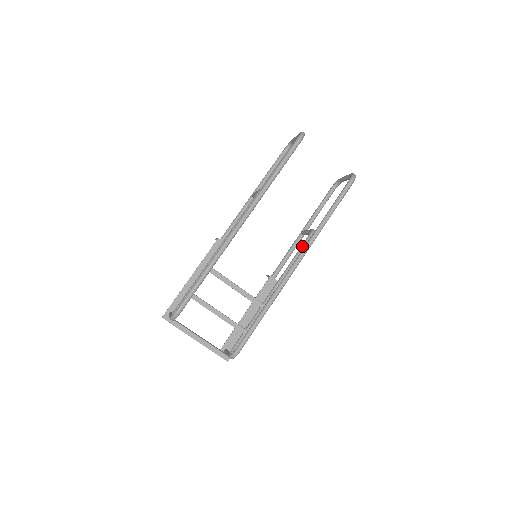
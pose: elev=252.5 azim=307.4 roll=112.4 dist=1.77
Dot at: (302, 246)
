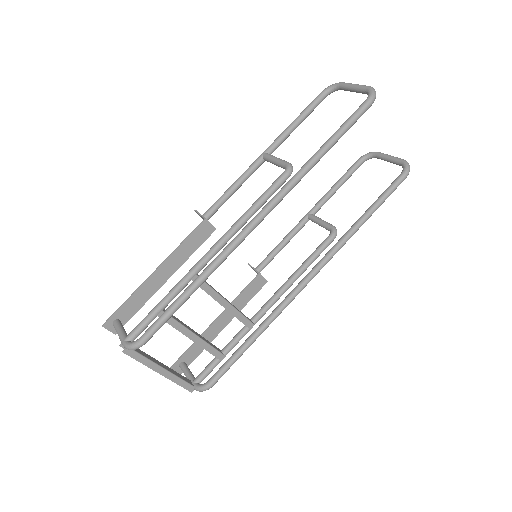
Dot at: (318, 251)
